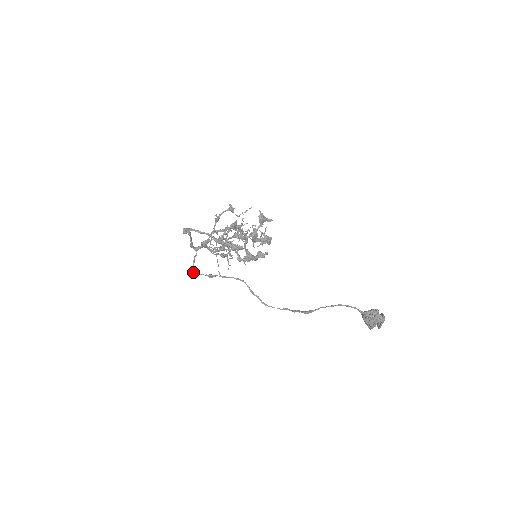
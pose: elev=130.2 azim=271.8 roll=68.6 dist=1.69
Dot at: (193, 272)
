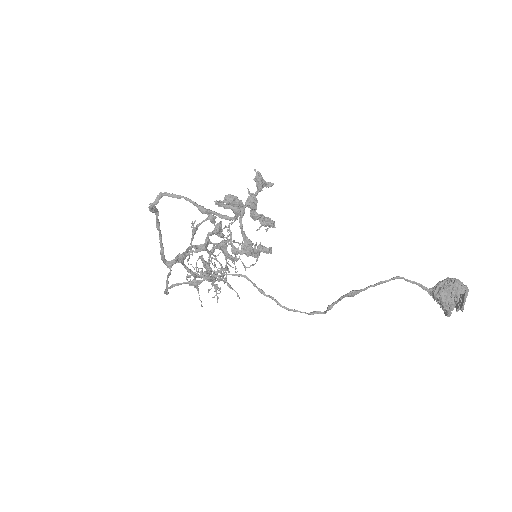
Dot at: (168, 287)
